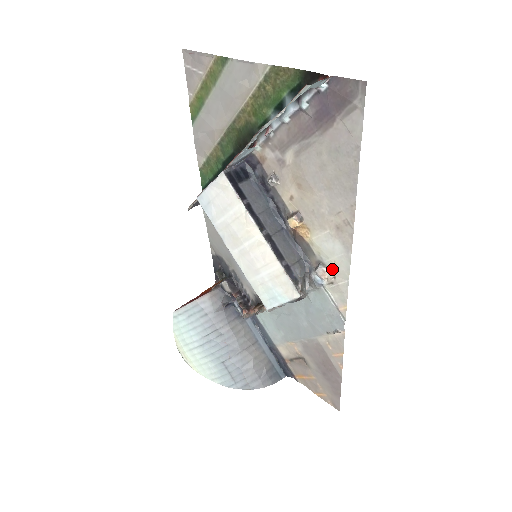
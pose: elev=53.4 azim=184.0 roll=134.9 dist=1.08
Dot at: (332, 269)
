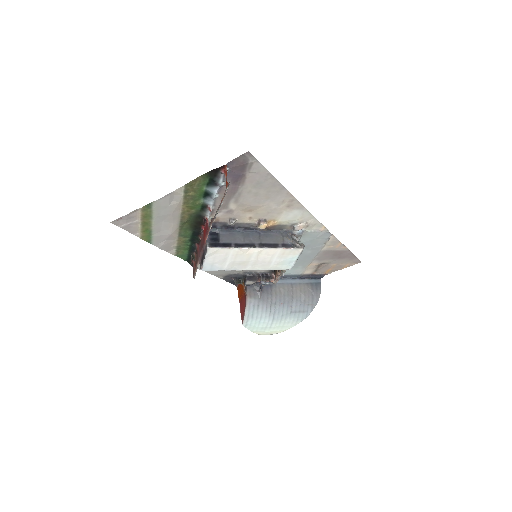
Dot at: (302, 222)
